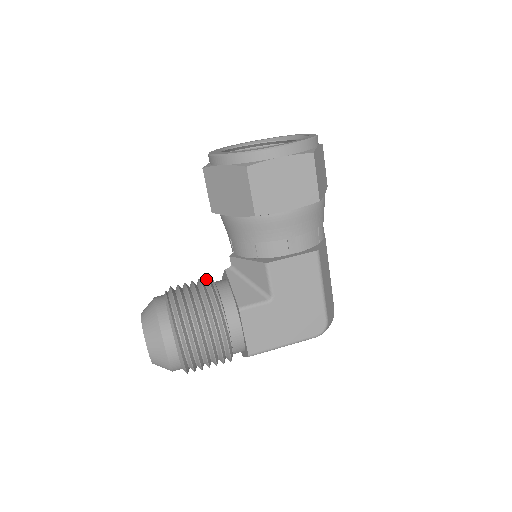
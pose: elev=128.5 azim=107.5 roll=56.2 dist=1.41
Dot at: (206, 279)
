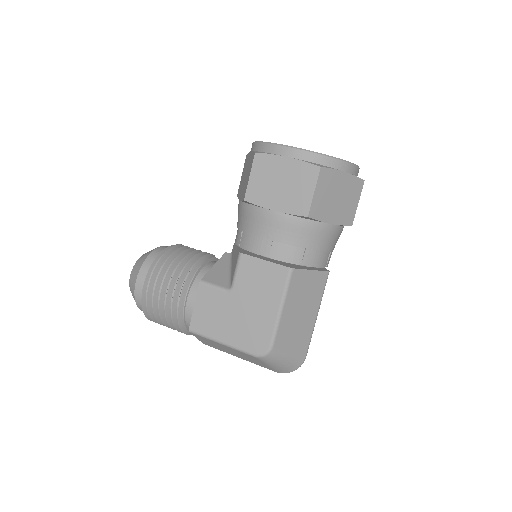
Dot at: (209, 254)
